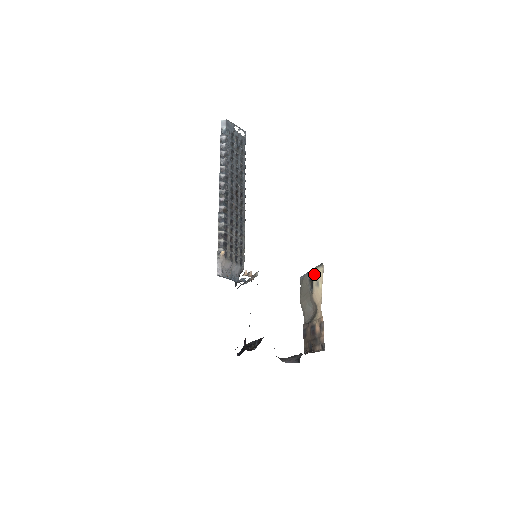
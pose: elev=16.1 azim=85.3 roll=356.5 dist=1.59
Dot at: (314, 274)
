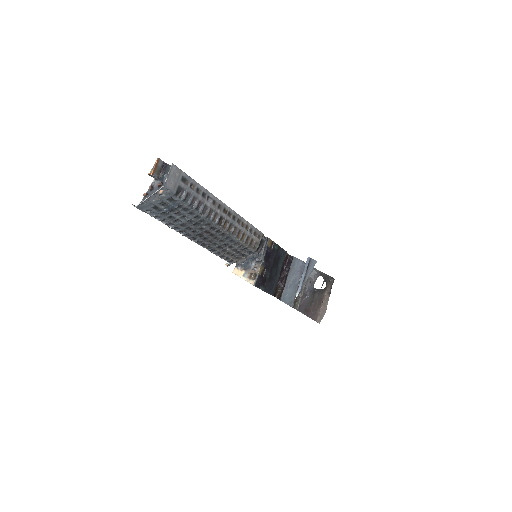
Dot at: occluded
